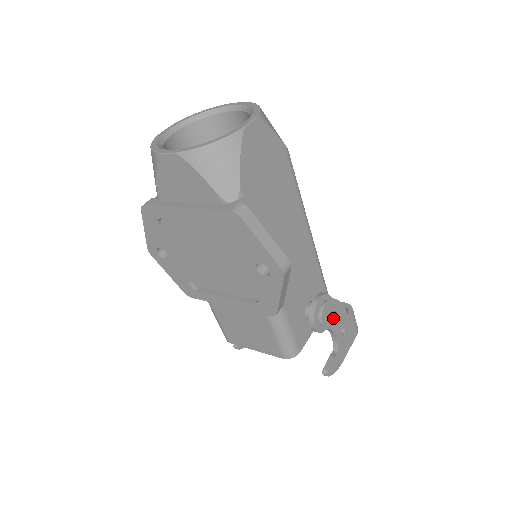
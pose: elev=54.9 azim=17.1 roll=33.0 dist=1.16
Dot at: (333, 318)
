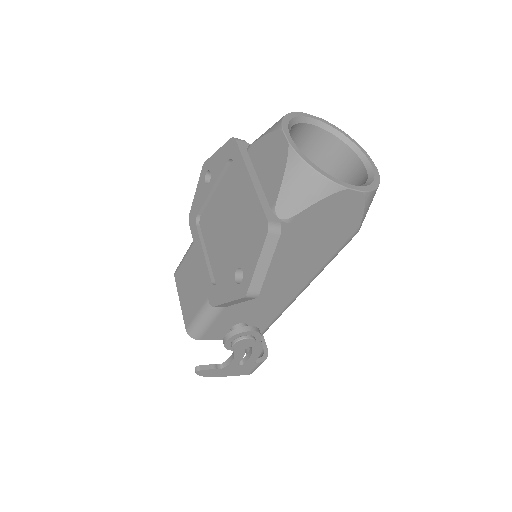
Dot at: occluded
